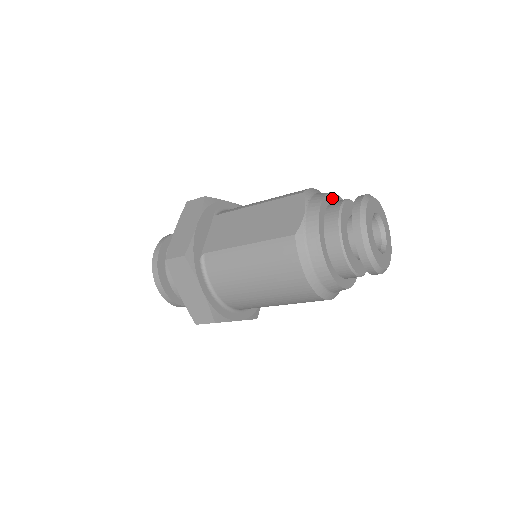
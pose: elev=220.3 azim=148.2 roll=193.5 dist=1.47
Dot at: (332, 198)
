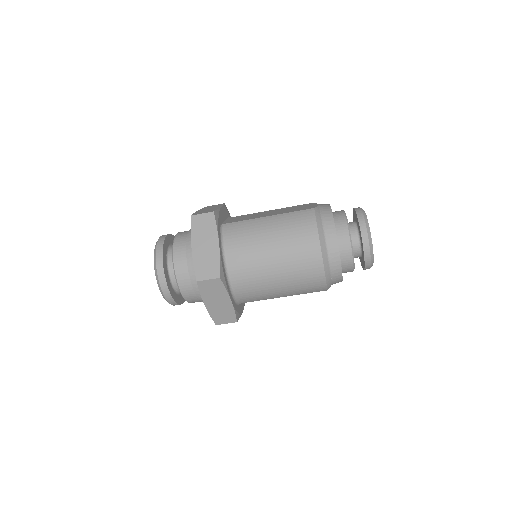
Dot at: occluded
